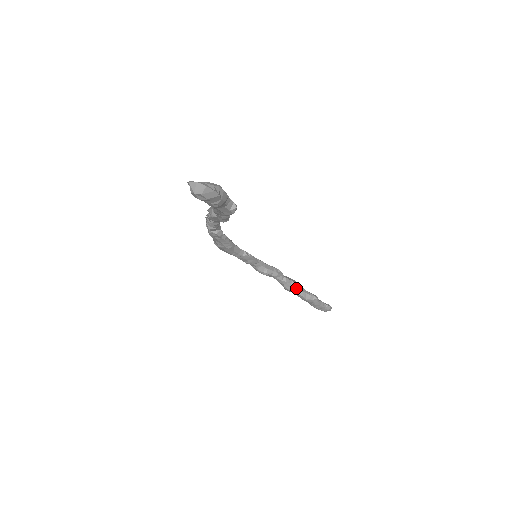
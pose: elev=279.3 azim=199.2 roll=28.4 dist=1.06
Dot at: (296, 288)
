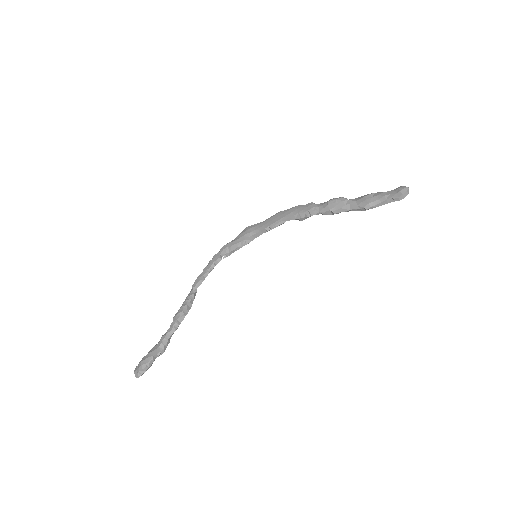
Dot at: (339, 212)
